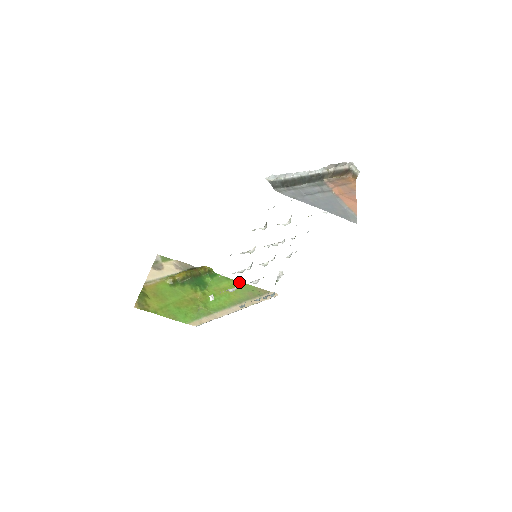
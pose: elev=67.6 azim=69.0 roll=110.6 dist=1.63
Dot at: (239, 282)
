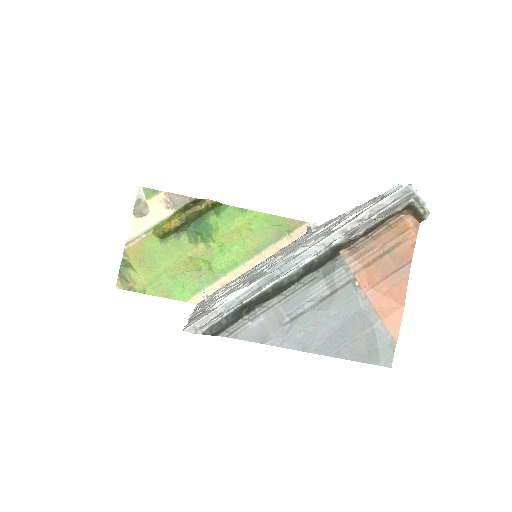
Dot at: (259, 213)
